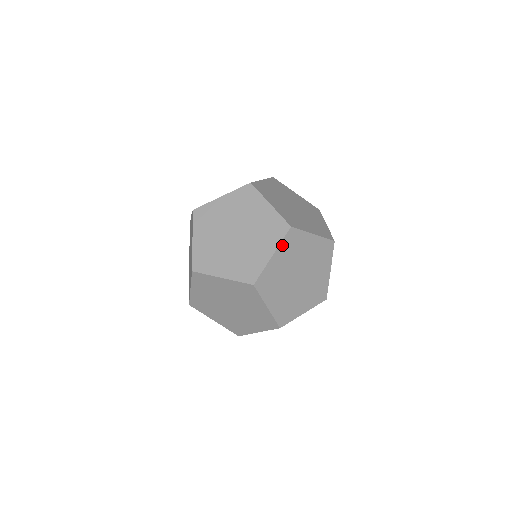
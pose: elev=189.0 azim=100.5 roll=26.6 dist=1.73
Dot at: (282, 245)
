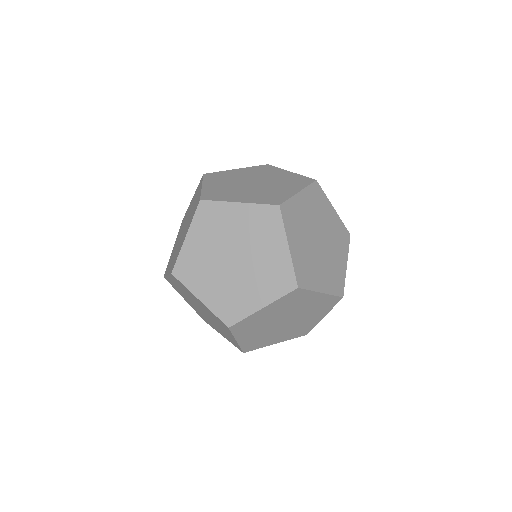
Dot at: (308, 190)
